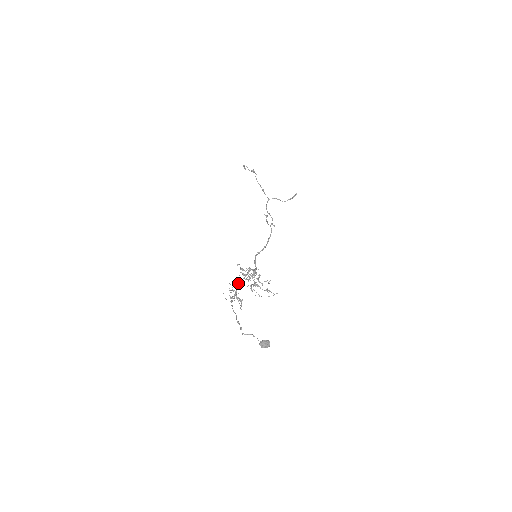
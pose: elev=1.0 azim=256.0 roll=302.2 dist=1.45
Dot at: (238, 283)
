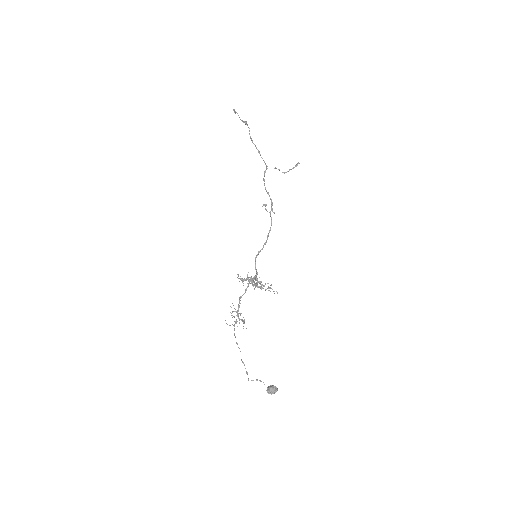
Dot at: (239, 301)
